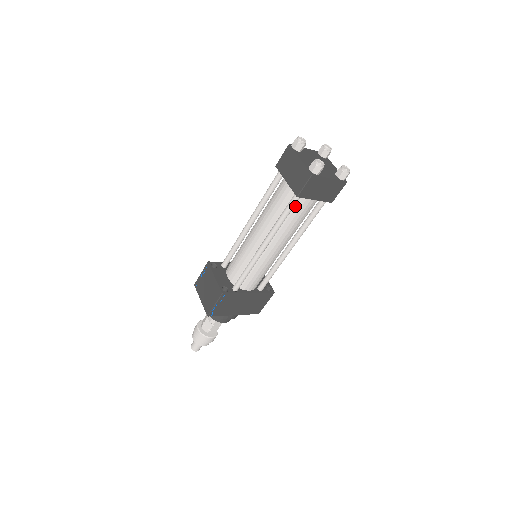
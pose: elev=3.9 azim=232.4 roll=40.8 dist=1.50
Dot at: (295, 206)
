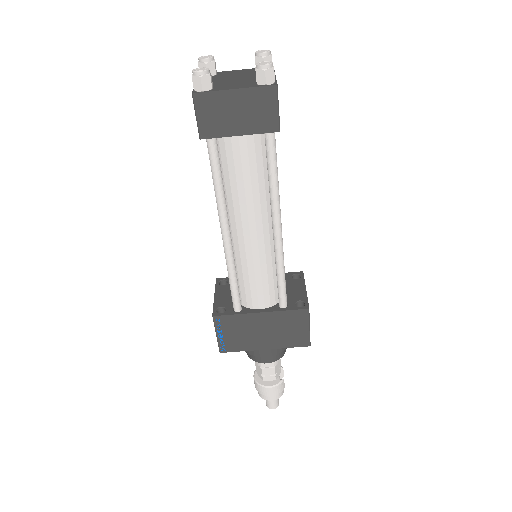
Dot at: (225, 158)
